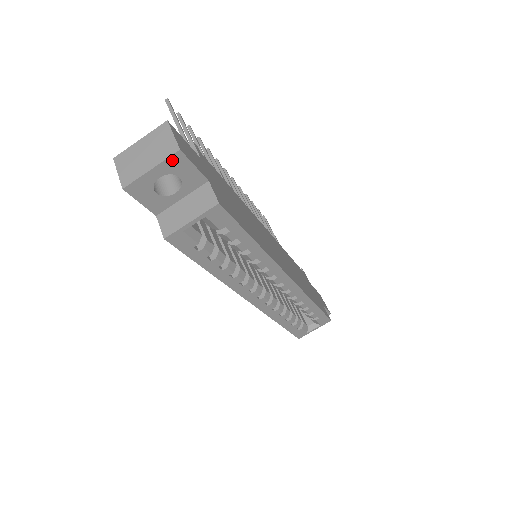
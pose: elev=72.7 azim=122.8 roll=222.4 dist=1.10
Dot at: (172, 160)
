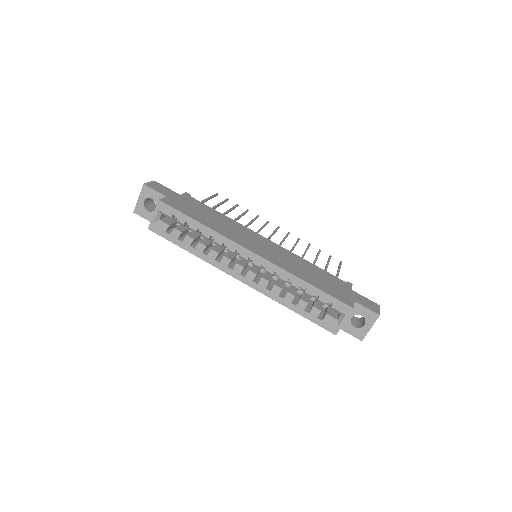
Dot at: (144, 190)
